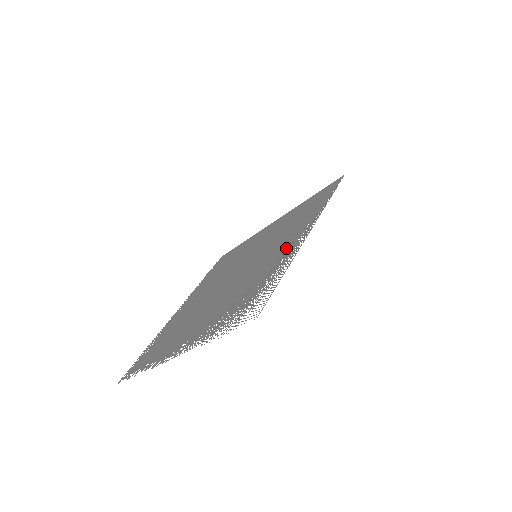
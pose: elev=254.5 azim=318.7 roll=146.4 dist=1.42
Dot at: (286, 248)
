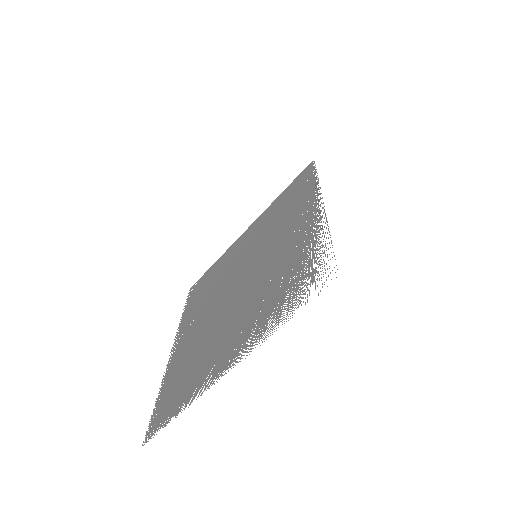
Dot at: (302, 226)
